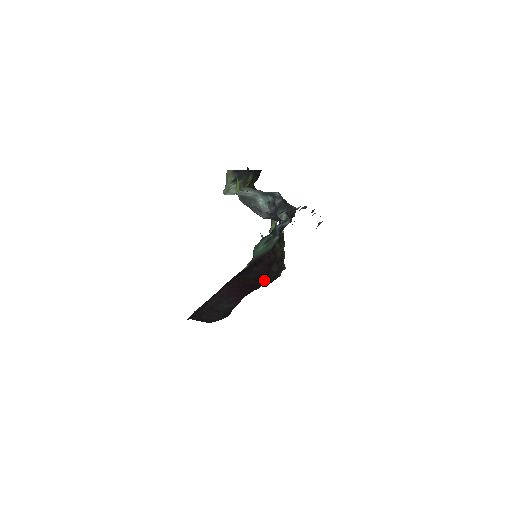
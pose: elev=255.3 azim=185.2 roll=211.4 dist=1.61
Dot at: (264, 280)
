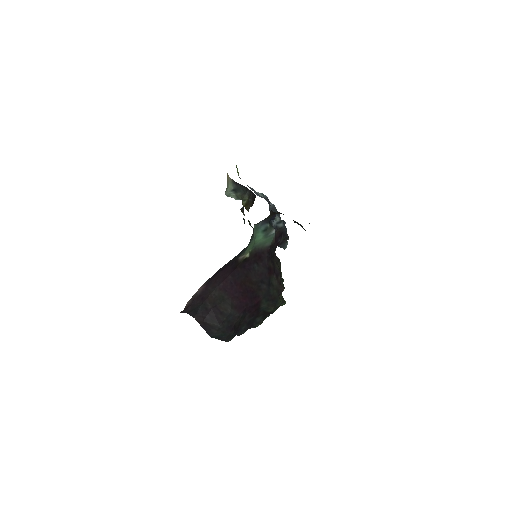
Dot at: (265, 295)
